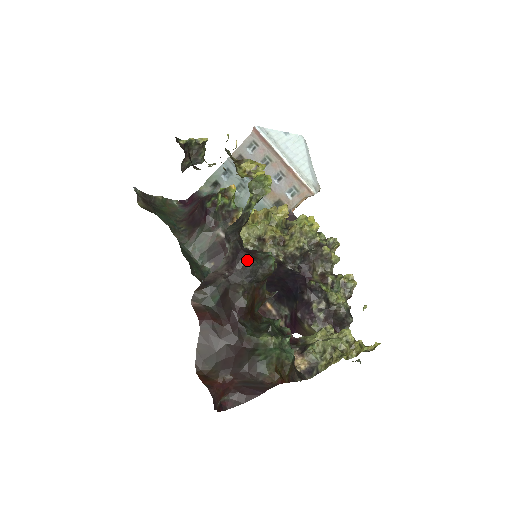
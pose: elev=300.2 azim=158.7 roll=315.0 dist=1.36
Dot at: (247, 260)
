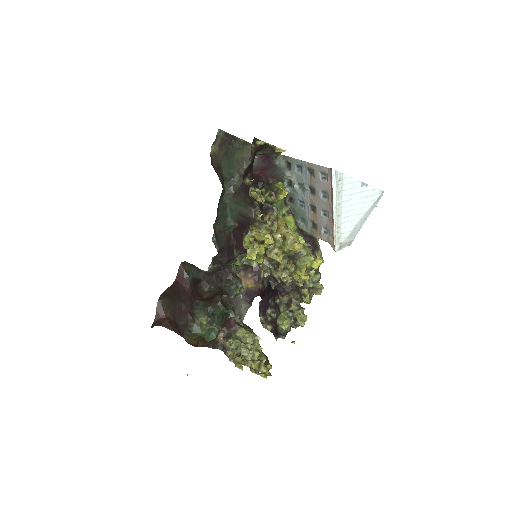
Dot at: (221, 279)
